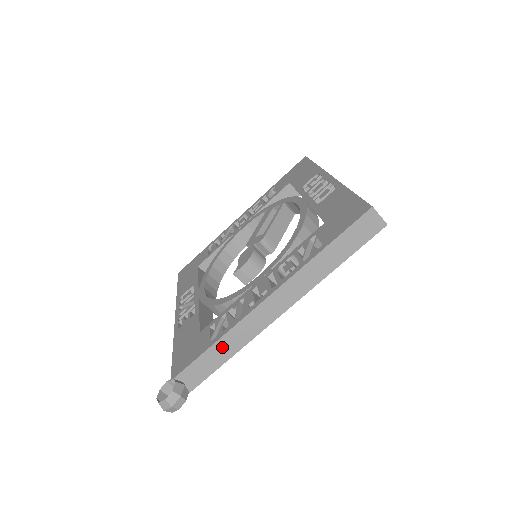
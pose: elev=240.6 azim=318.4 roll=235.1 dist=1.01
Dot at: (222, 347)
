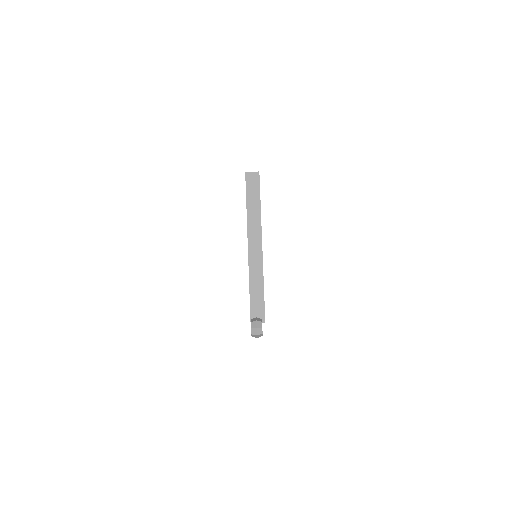
Dot at: (254, 285)
